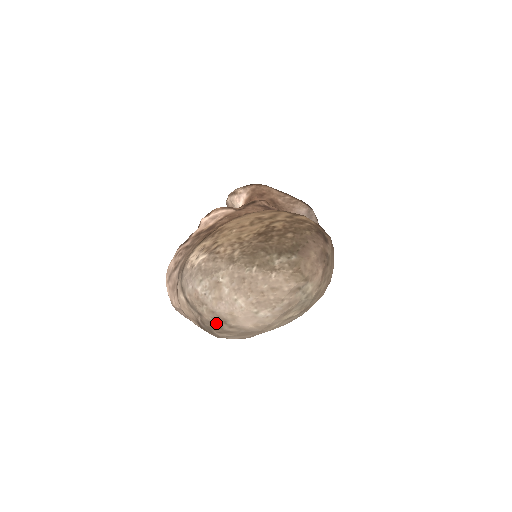
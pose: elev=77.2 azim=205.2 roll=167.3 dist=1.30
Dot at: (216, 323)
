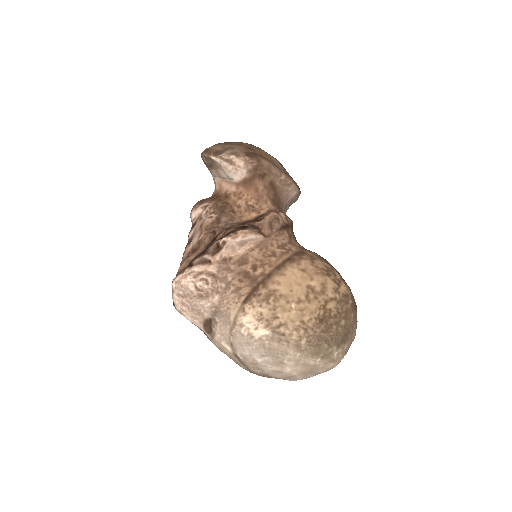
Dot at: (263, 376)
